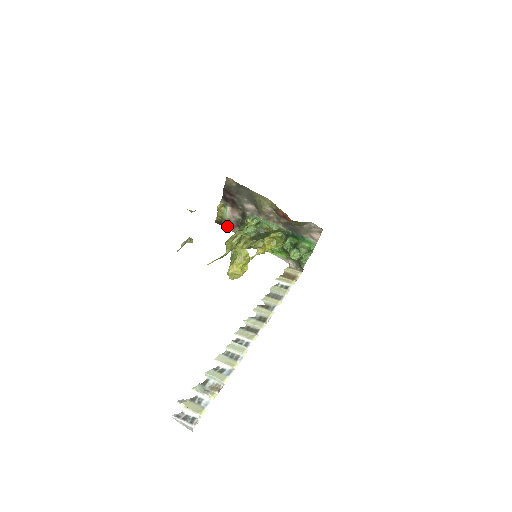
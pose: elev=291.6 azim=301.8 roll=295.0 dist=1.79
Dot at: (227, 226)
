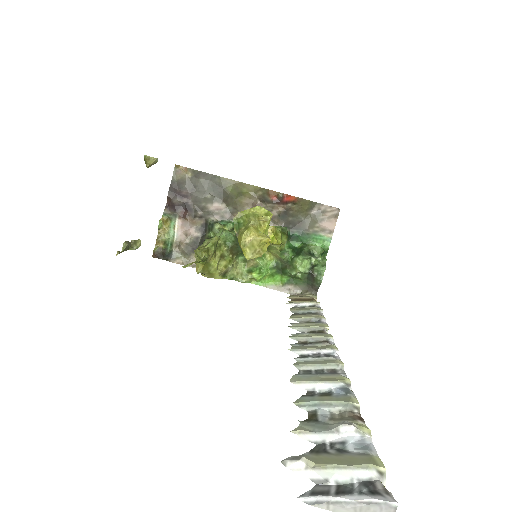
Dot at: (175, 257)
